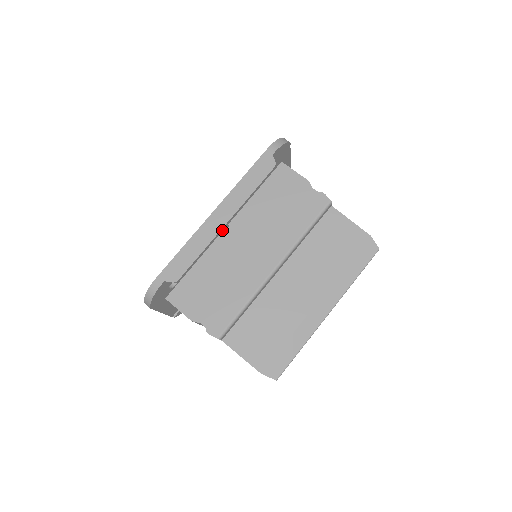
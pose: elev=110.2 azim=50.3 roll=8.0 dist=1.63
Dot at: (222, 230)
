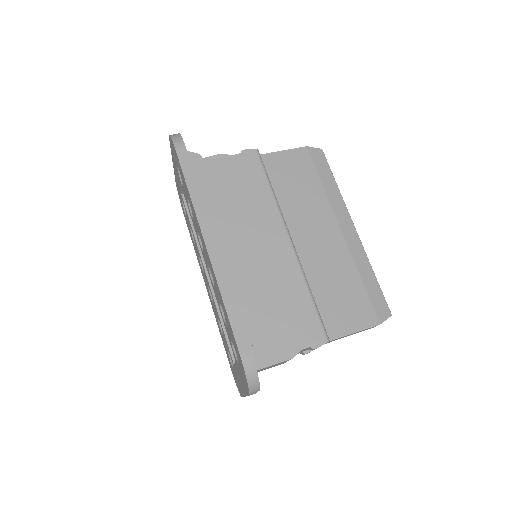
Dot at: occluded
